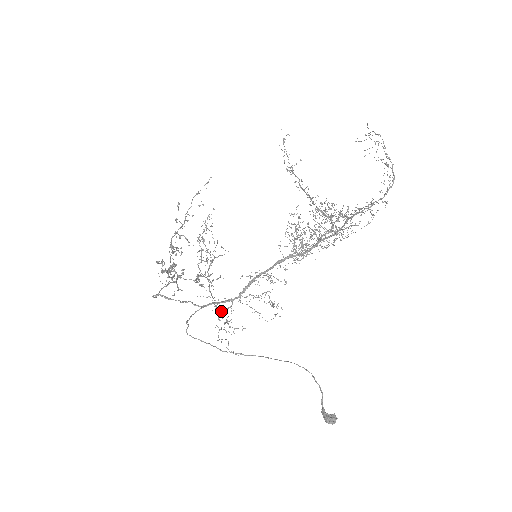
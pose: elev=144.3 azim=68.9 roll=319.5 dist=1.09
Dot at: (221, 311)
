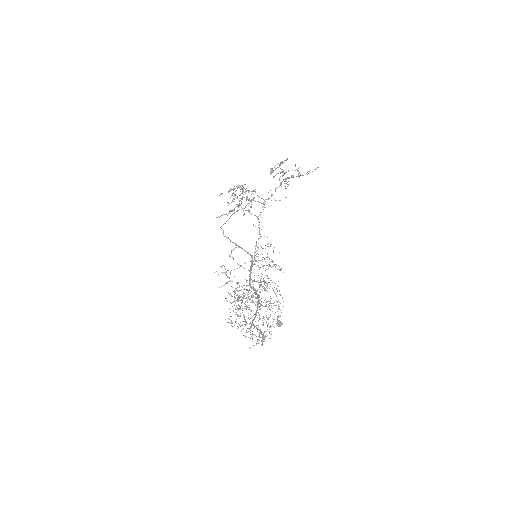
Dot at: (255, 248)
